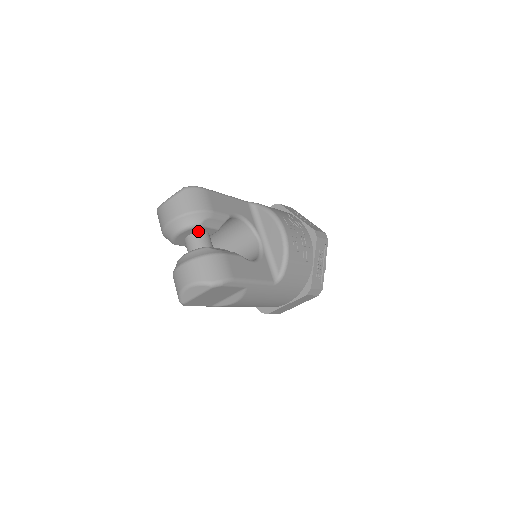
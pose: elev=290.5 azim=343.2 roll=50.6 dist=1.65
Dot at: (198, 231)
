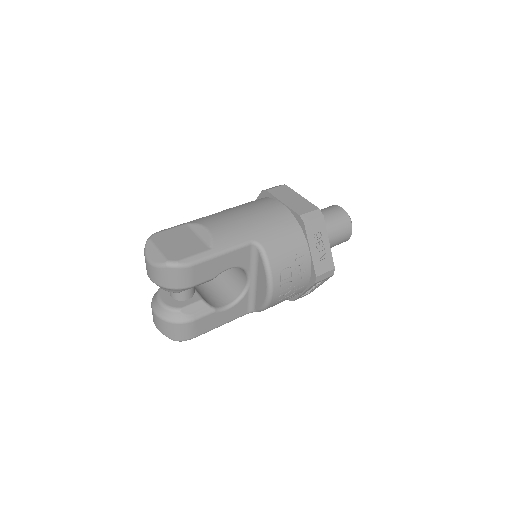
Dot at: occluded
